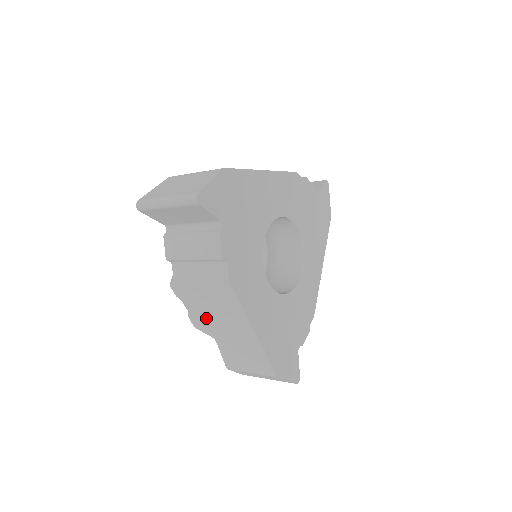
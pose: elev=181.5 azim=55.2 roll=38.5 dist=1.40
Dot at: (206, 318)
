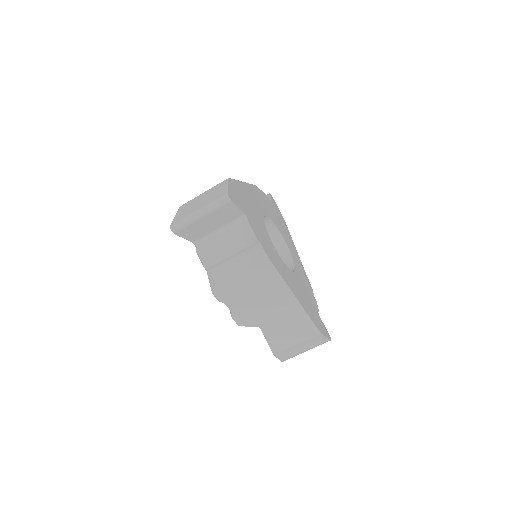
Dot at: (249, 309)
